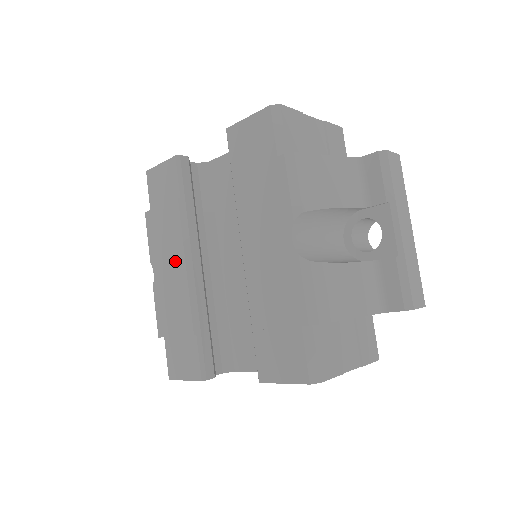
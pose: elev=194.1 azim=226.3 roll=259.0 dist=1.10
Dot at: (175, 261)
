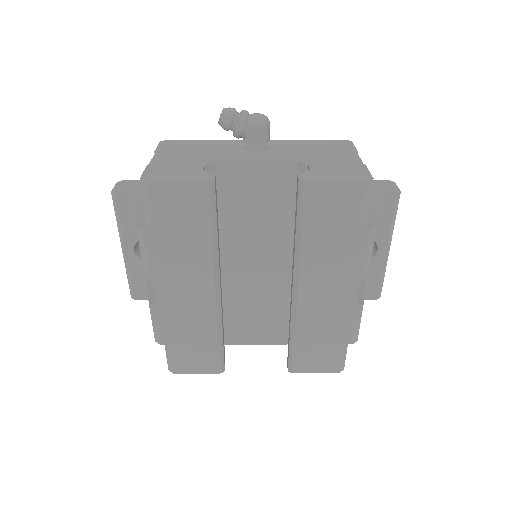
Dot at: (198, 286)
